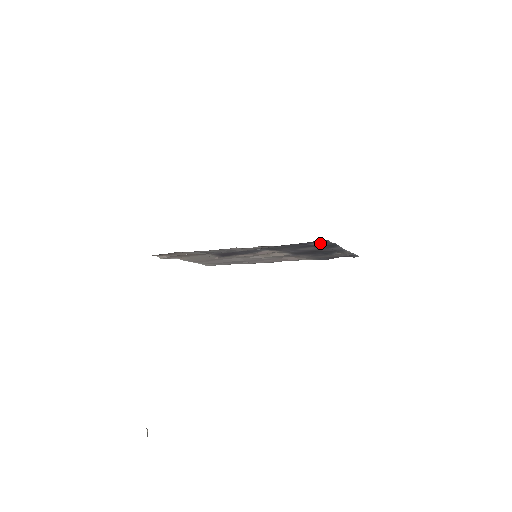
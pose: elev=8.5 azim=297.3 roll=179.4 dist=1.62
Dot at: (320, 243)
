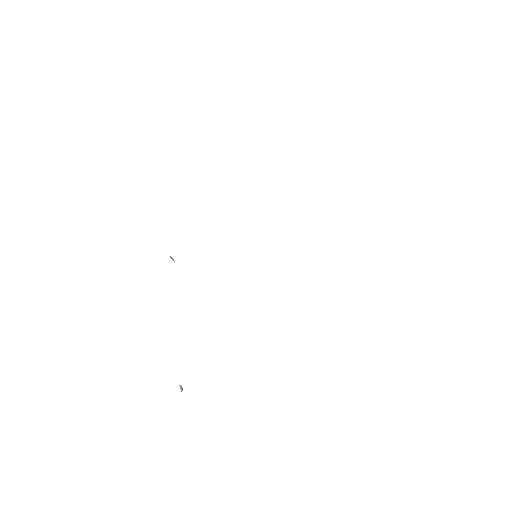
Dot at: occluded
